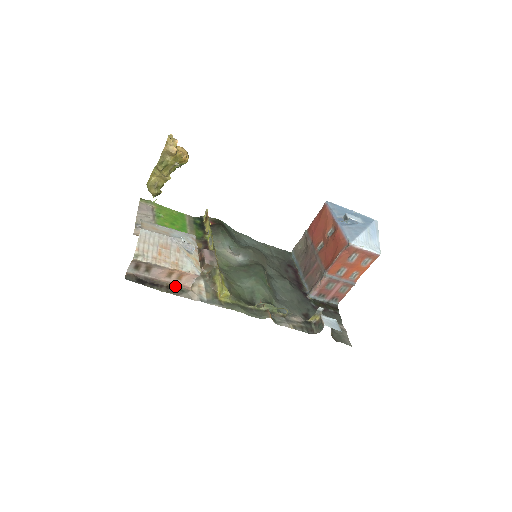
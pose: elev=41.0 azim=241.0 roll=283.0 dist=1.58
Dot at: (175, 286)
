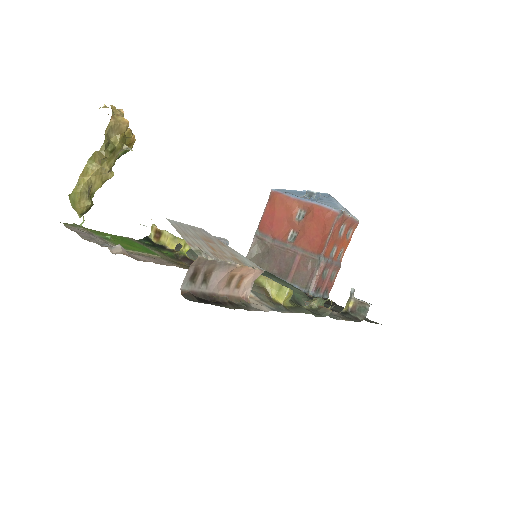
Dot at: (235, 300)
